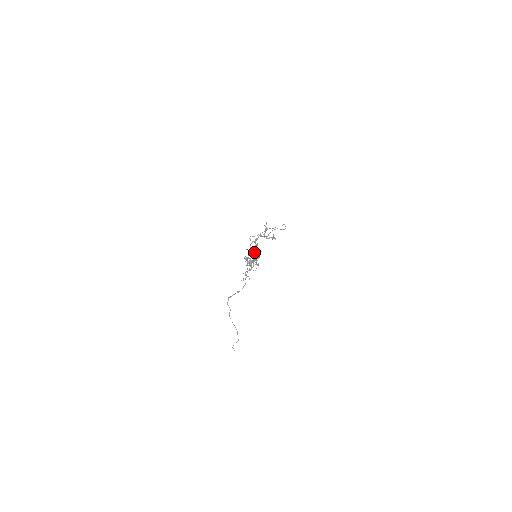
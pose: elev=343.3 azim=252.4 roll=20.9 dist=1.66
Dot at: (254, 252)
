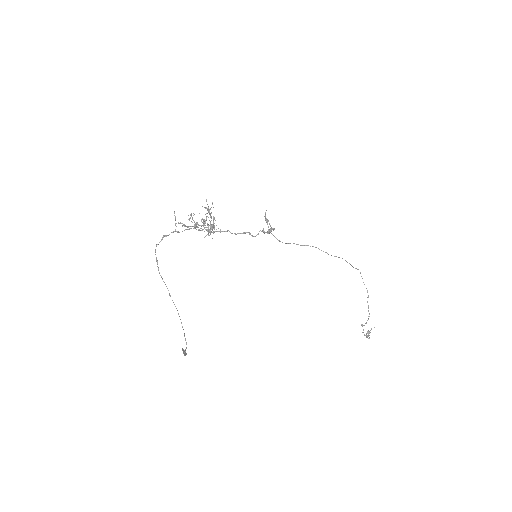
Dot at: (209, 211)
